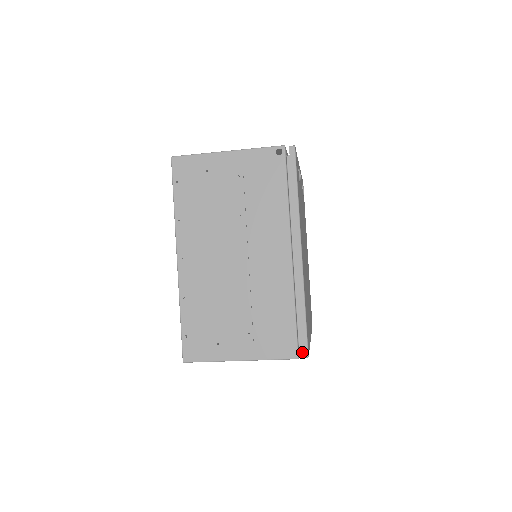
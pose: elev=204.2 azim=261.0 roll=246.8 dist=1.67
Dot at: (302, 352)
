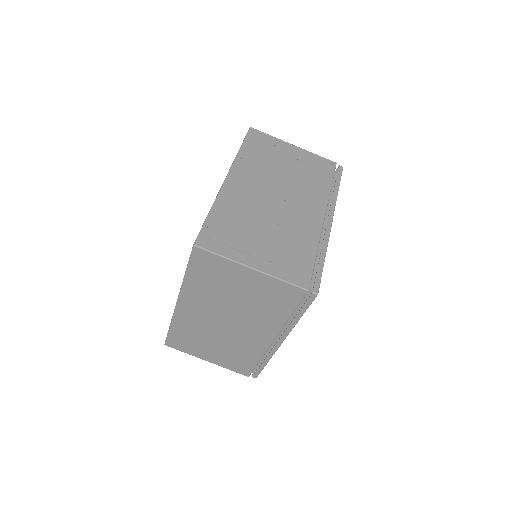
Dot at: (313, 288)
